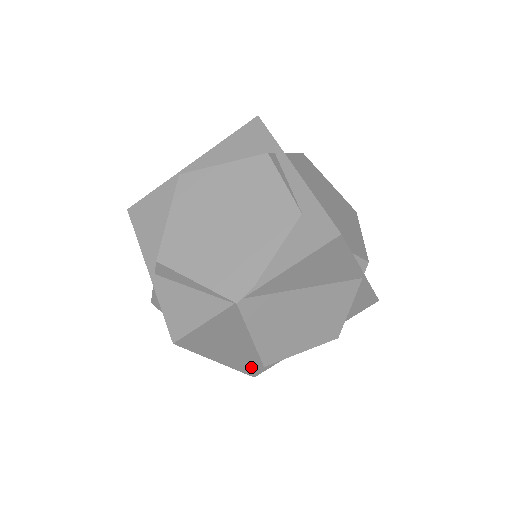
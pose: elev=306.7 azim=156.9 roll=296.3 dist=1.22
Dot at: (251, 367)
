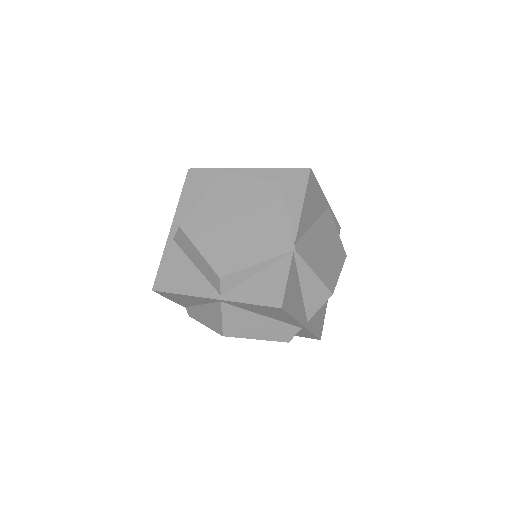
Dot at: (316, 327)
